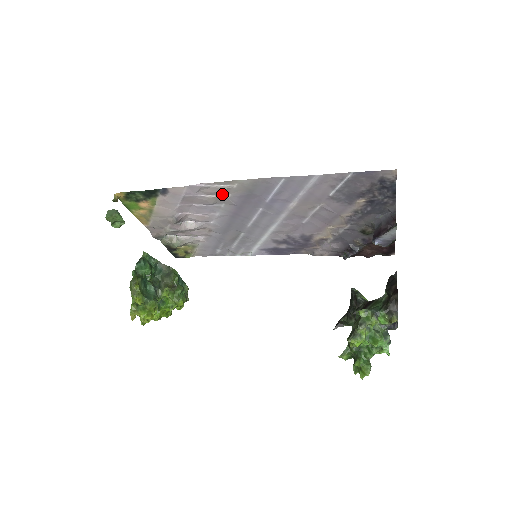
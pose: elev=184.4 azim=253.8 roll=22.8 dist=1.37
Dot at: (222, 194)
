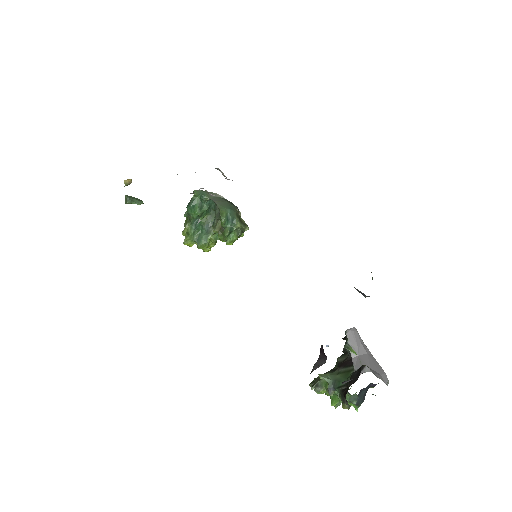
Dot at: occluded
